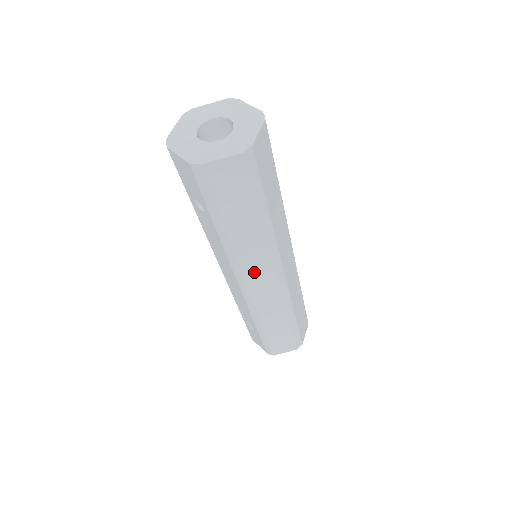
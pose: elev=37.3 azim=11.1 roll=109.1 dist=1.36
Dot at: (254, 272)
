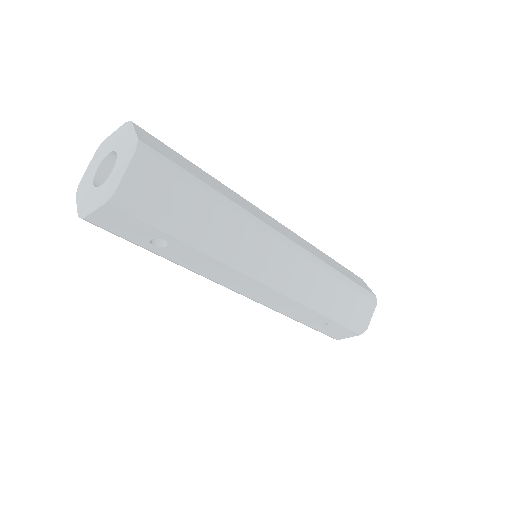
Dot at: (263, 258)
